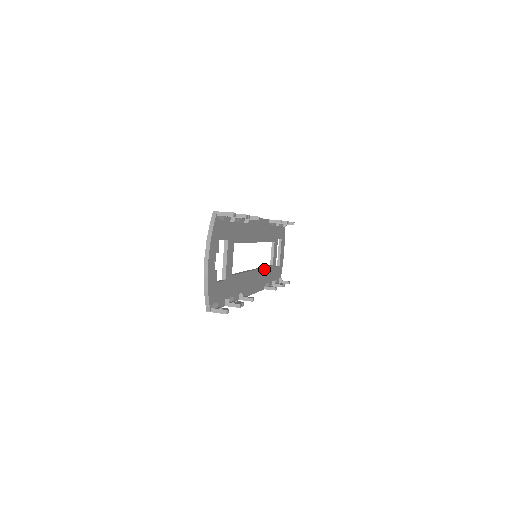
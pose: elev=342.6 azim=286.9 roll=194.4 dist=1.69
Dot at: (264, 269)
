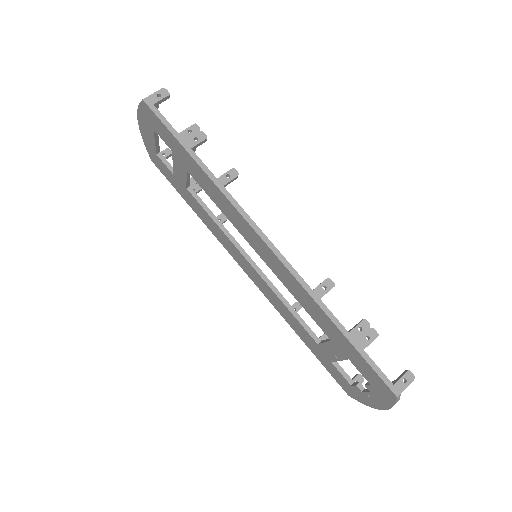
Dot at: (221, 225)
